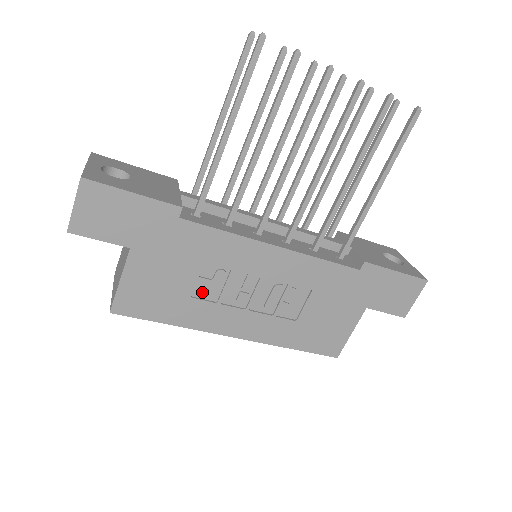
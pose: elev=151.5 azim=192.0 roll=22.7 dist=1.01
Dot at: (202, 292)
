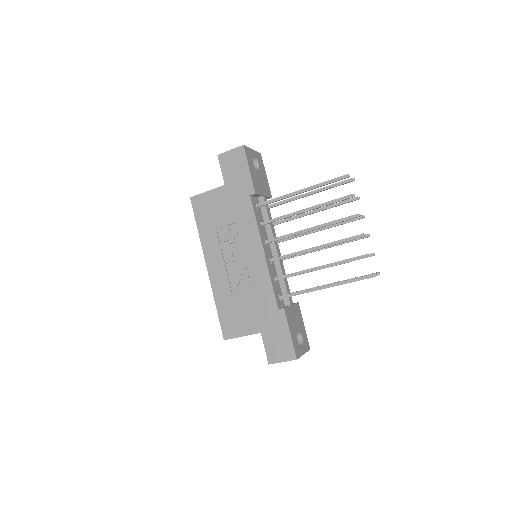
Dot at: (222, 233)
